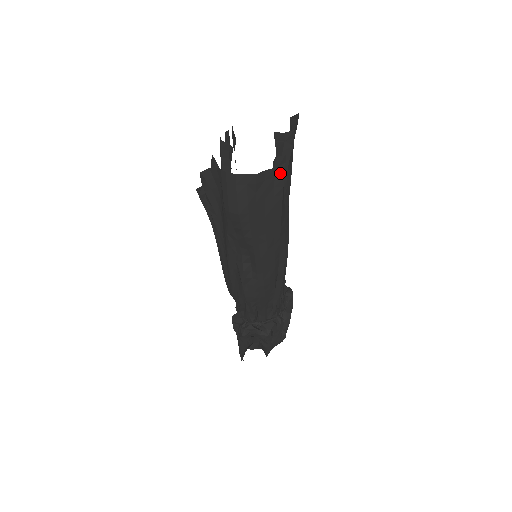
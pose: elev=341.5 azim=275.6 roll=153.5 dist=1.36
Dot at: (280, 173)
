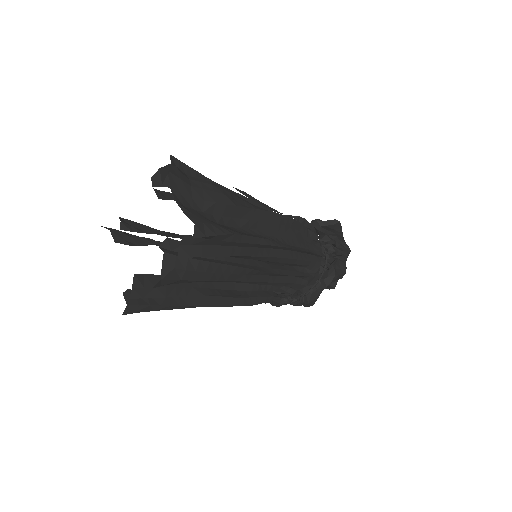
Dot at: (124, 310)
